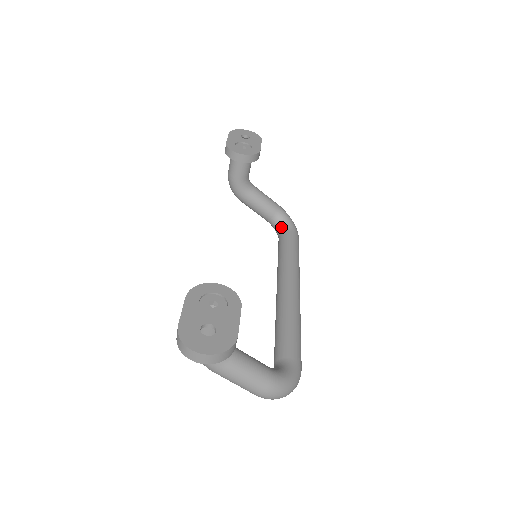
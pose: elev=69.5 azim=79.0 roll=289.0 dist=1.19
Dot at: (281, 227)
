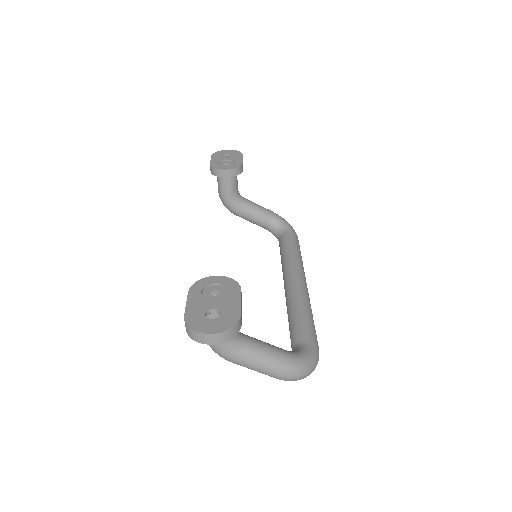
Dot at: (279, 231)
